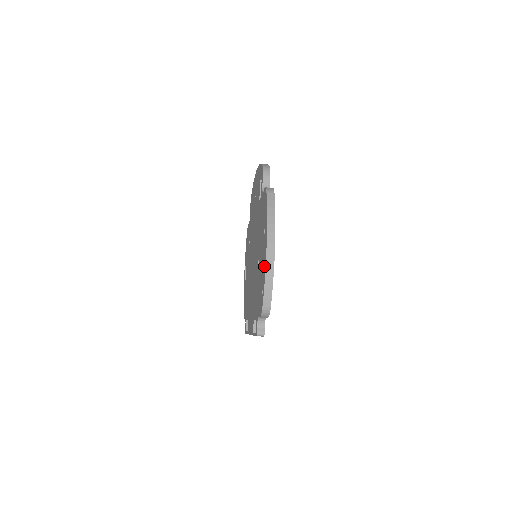
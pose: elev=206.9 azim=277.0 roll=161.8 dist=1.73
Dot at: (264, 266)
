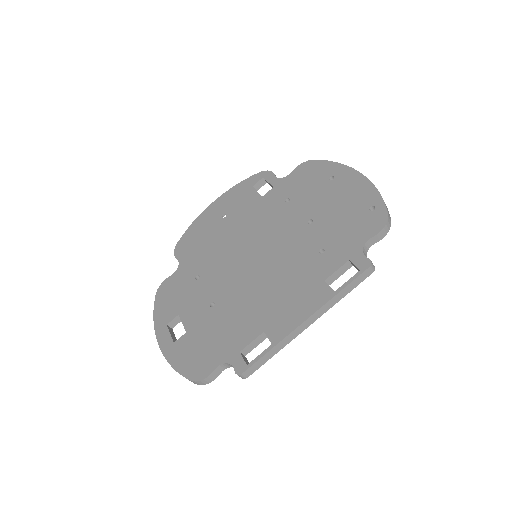
Dot at: (363, 188)
